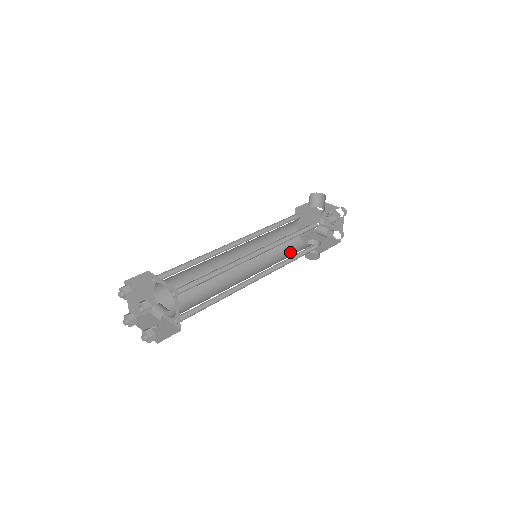
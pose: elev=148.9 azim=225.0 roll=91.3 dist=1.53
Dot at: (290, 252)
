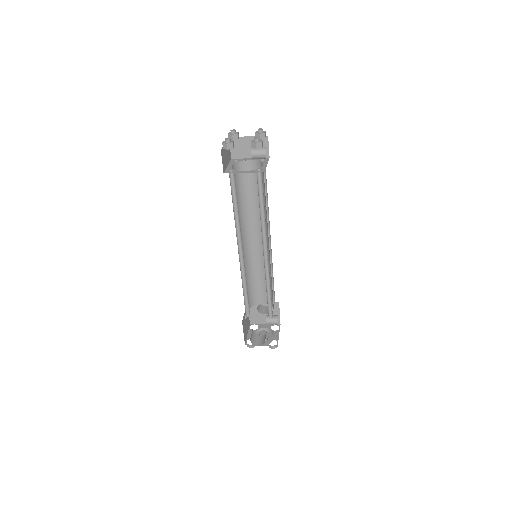
Dot at: occluded
